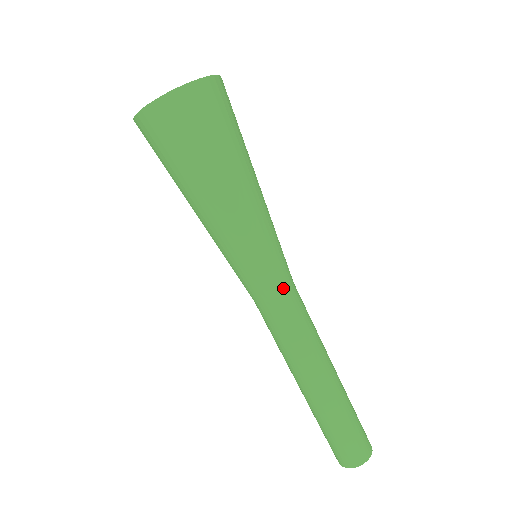
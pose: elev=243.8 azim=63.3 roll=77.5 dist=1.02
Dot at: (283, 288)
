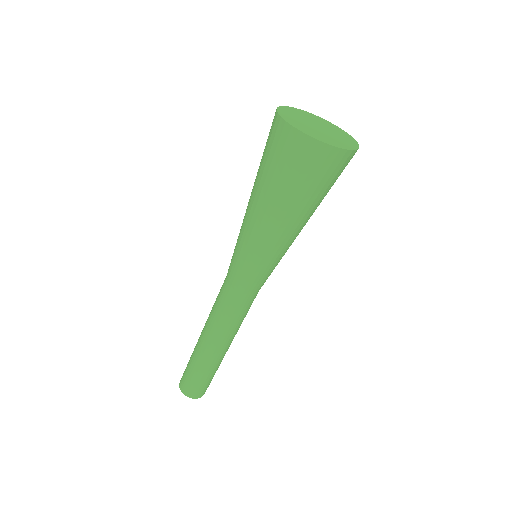
Dot at: (258, 290)
